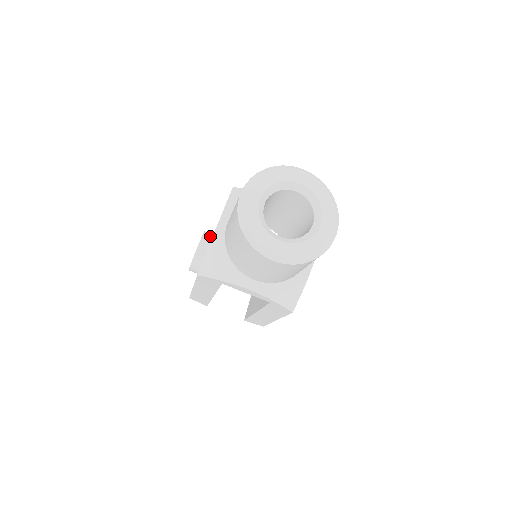
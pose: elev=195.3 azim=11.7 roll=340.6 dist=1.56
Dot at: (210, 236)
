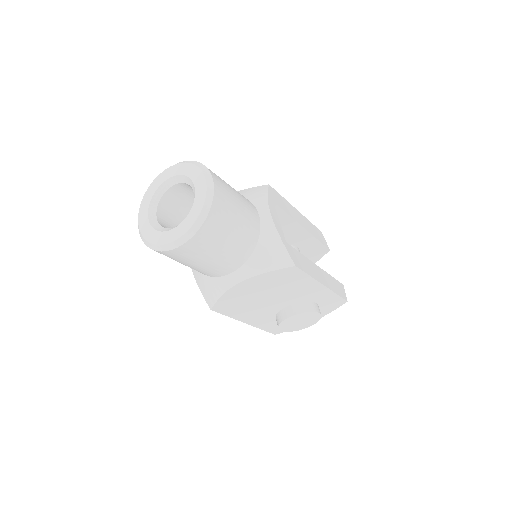
Dot at: occluded
